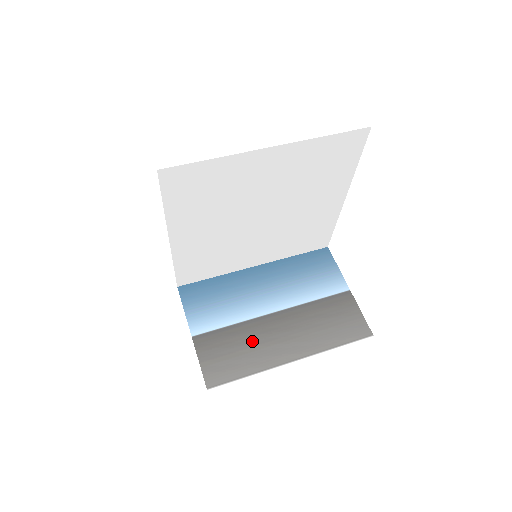
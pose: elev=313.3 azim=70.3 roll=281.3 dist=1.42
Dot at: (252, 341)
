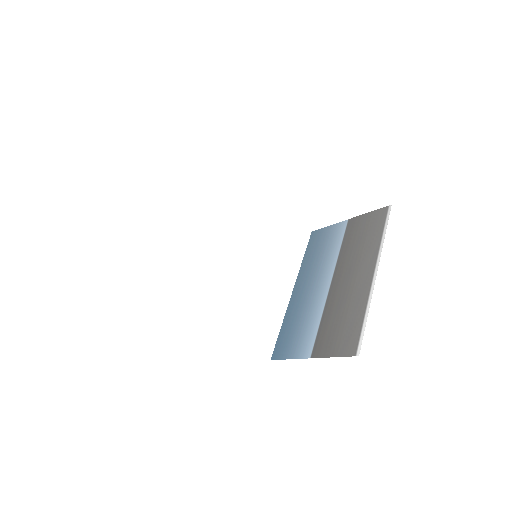
Dot at: (341, 306)
